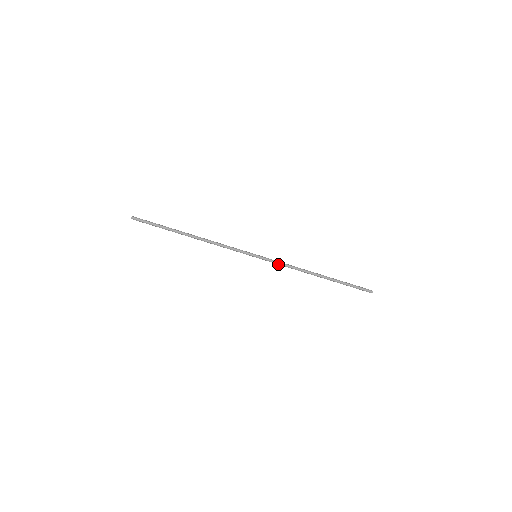
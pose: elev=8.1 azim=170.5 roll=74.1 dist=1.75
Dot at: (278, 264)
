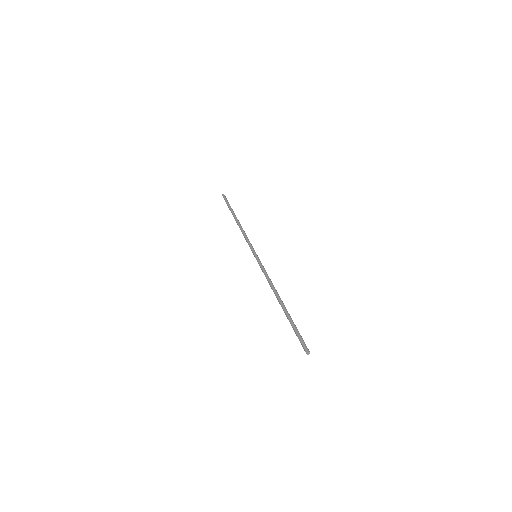
Dot at: (263, 270)
